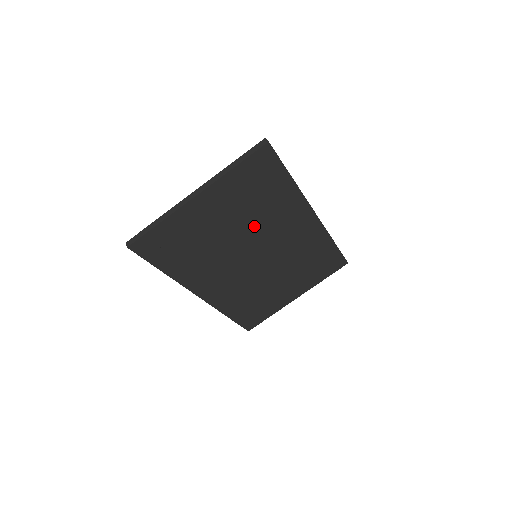
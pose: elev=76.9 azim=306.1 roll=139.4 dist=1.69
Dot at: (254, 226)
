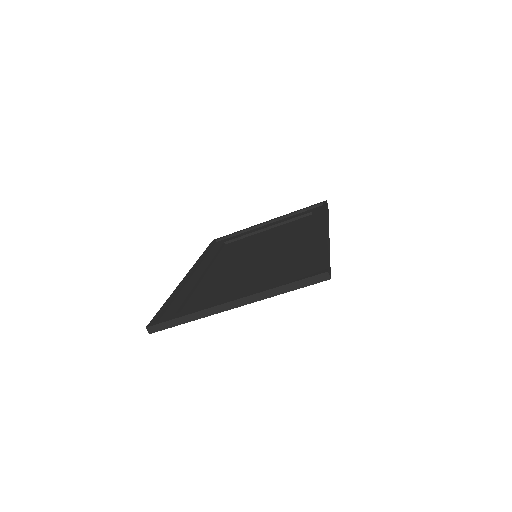
Dot at: (270, 265)
